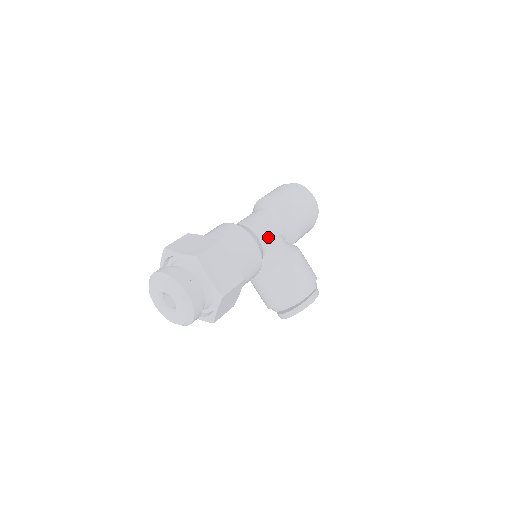
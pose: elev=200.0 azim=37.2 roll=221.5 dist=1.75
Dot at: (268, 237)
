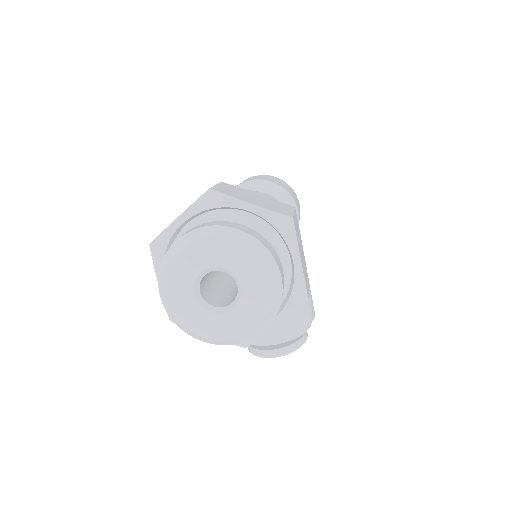
Dot at: occluded
